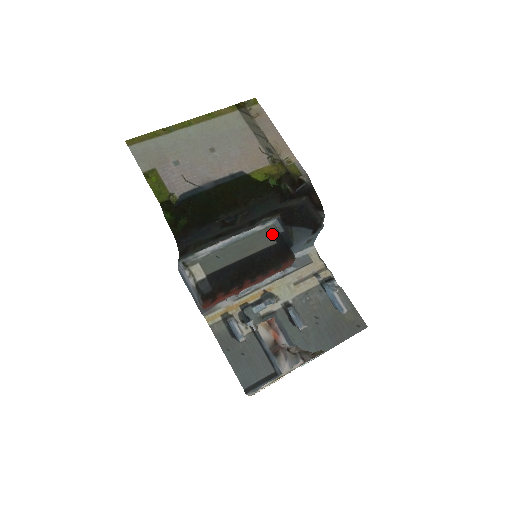
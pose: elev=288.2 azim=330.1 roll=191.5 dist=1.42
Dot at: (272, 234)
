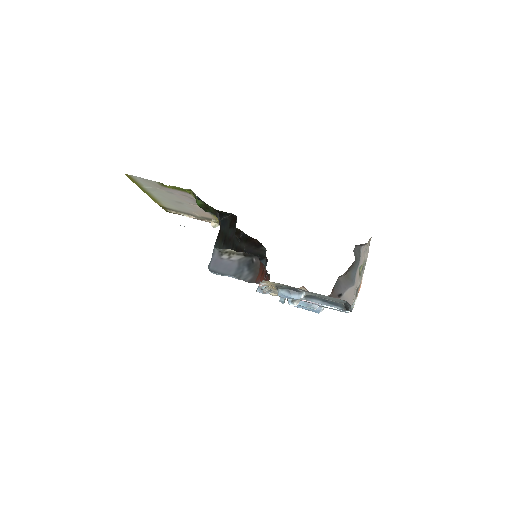
Dot at: occluded
